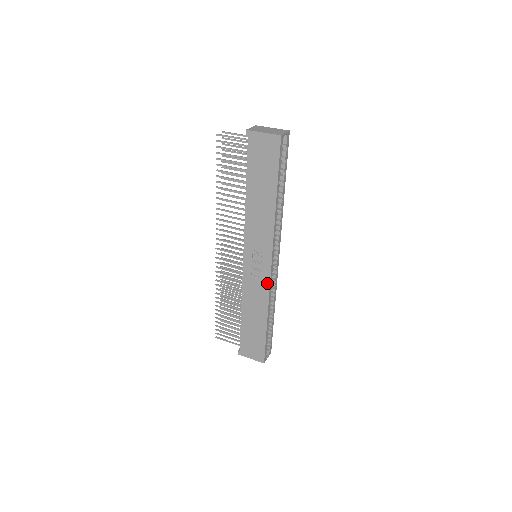
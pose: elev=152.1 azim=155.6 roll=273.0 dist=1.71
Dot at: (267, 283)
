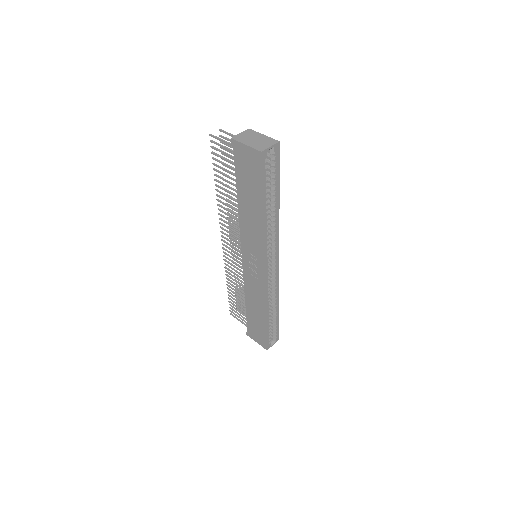
Dot at: (263, 285)
